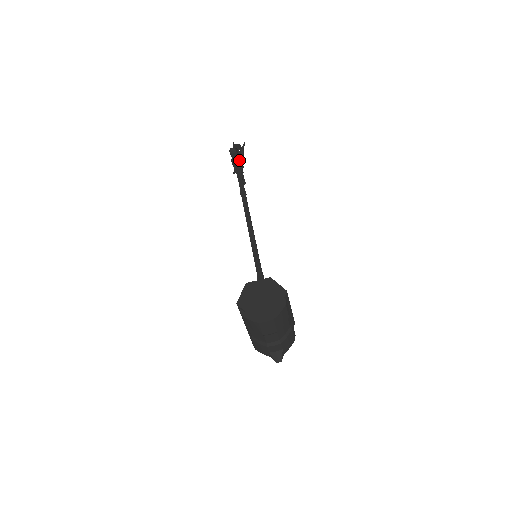
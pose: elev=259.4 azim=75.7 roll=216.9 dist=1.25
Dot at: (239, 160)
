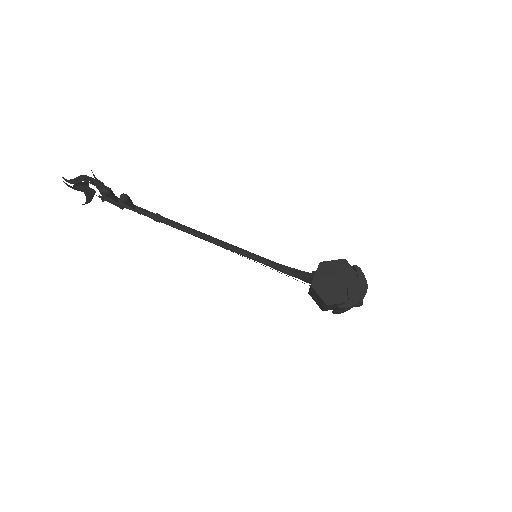
Dot at: occluded
